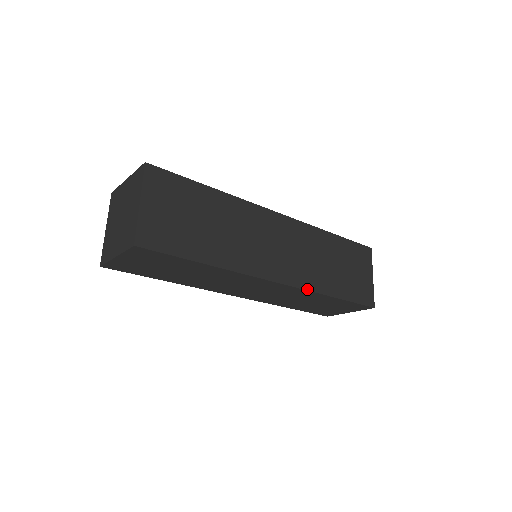
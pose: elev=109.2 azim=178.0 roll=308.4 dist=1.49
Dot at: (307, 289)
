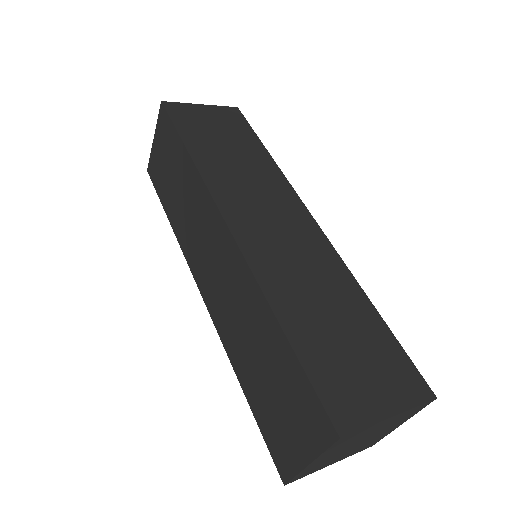
Dot at: (252, 269)
